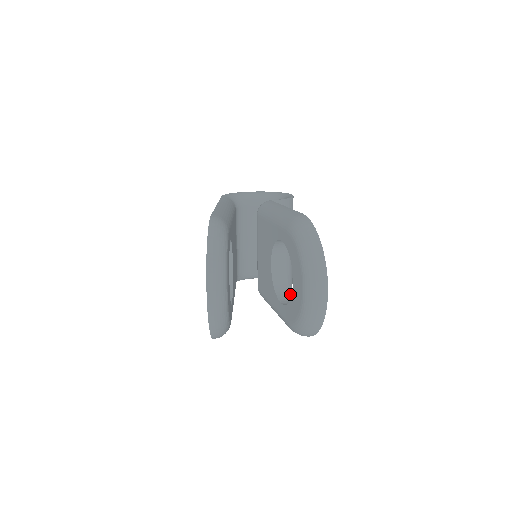
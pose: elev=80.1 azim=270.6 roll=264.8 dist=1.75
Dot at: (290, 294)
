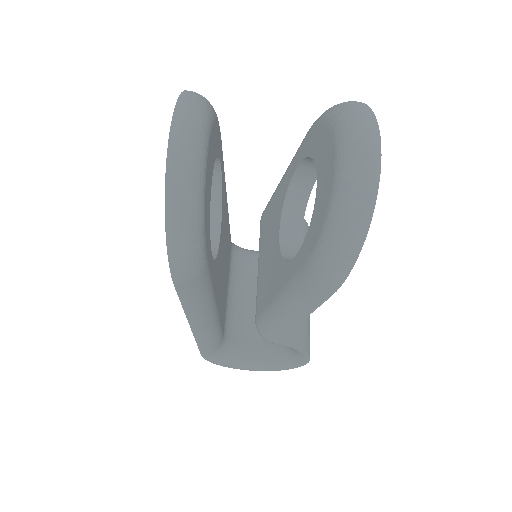
Dot at: occluded
